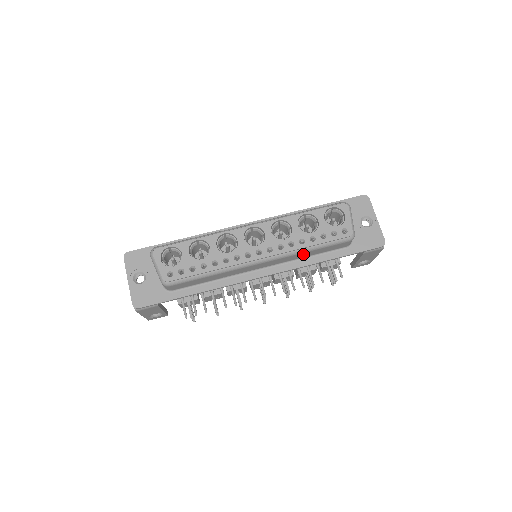
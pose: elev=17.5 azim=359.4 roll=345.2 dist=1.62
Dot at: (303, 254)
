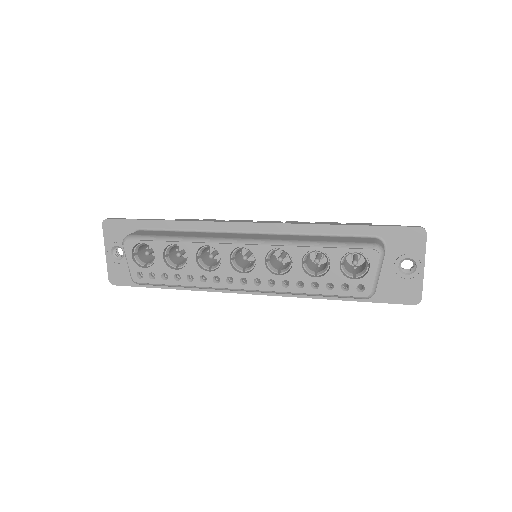
Dot at: occluded
